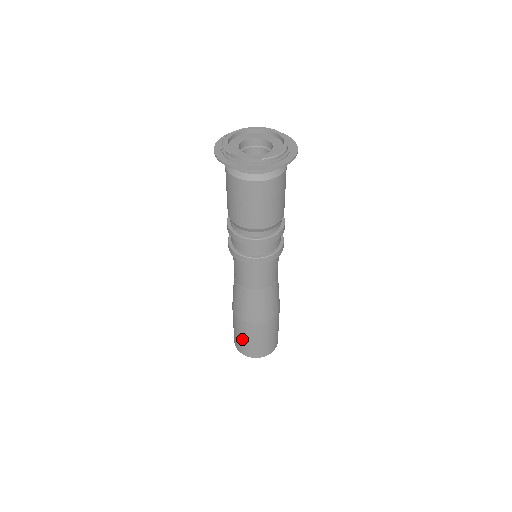
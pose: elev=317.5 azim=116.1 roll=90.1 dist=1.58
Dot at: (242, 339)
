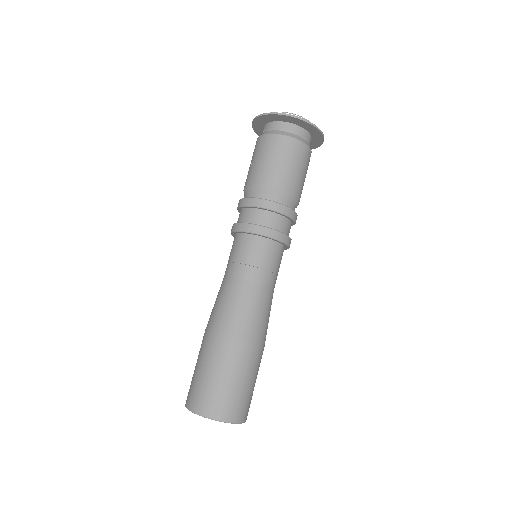
Dot at: (194, 370)
